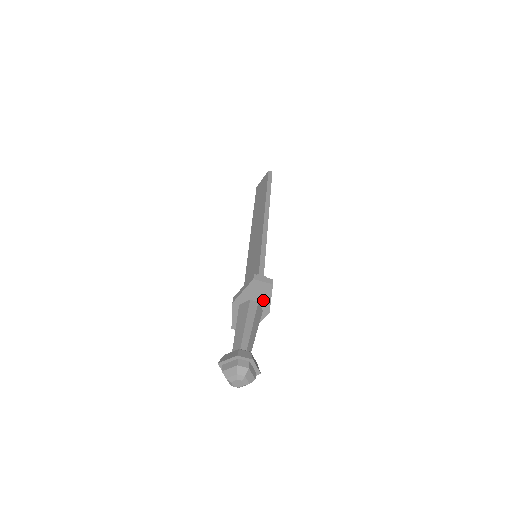
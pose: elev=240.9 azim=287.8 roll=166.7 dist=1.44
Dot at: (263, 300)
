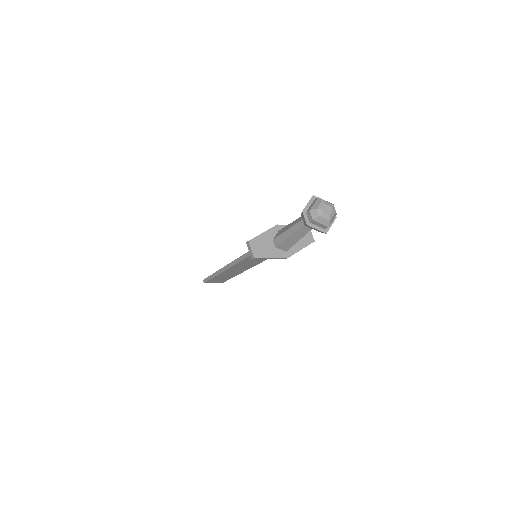
Dot at: (296, 245)
